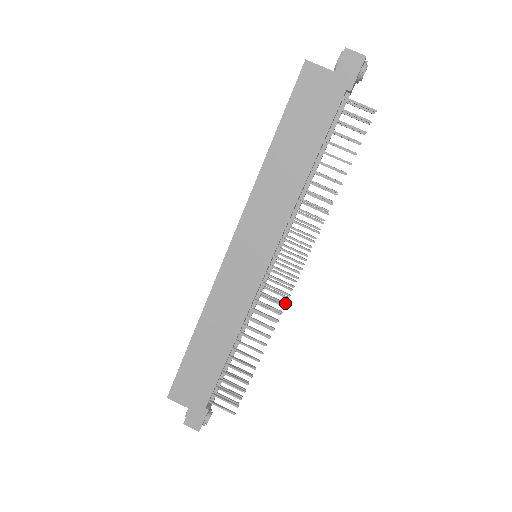
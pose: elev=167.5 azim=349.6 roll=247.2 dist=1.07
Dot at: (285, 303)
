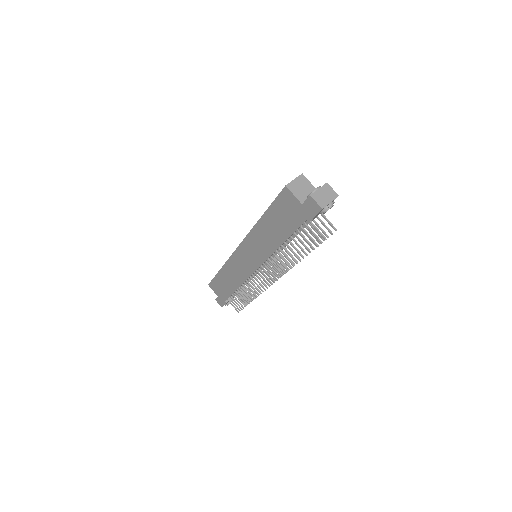
Dot at: (265, 290)
